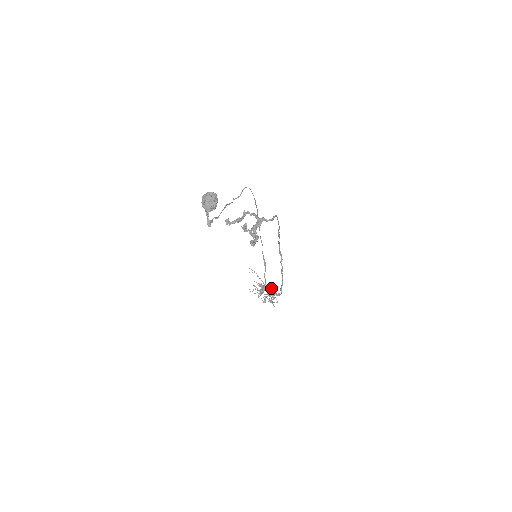
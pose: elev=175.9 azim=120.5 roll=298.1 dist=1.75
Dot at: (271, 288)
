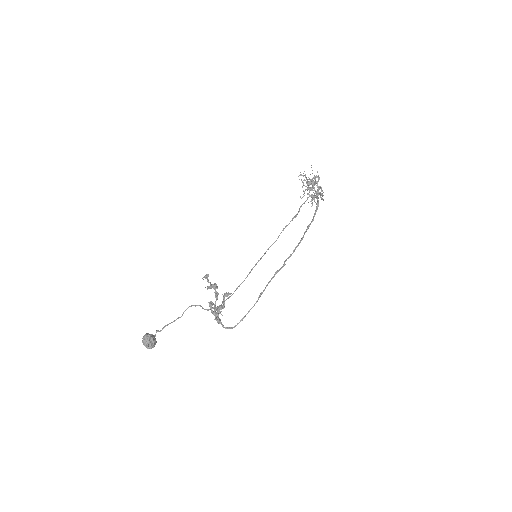
Dot at: (316, 197)
